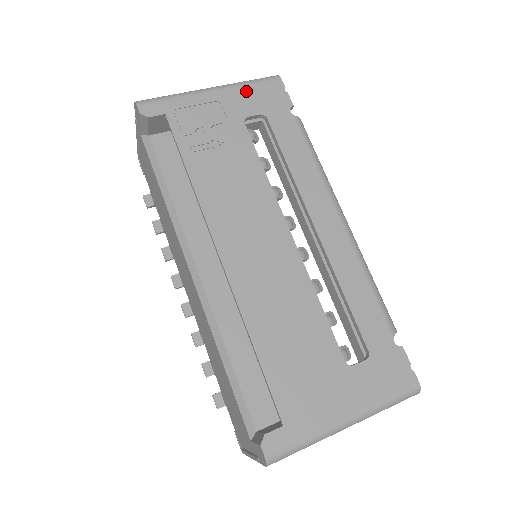
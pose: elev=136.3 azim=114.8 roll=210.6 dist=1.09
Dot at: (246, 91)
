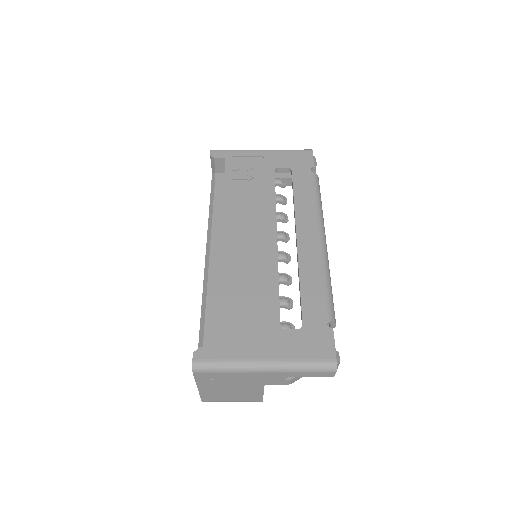
Dot at: (284, 154)
